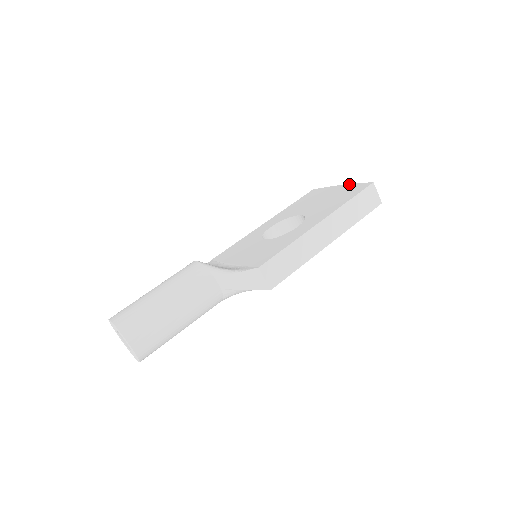
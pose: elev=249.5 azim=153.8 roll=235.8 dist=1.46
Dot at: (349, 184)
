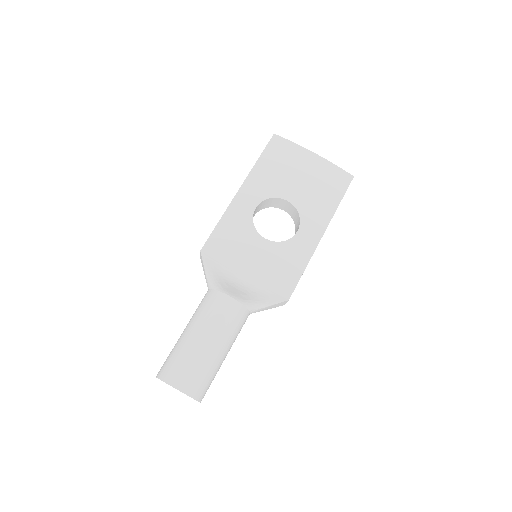
Dot at: (325, 159)
